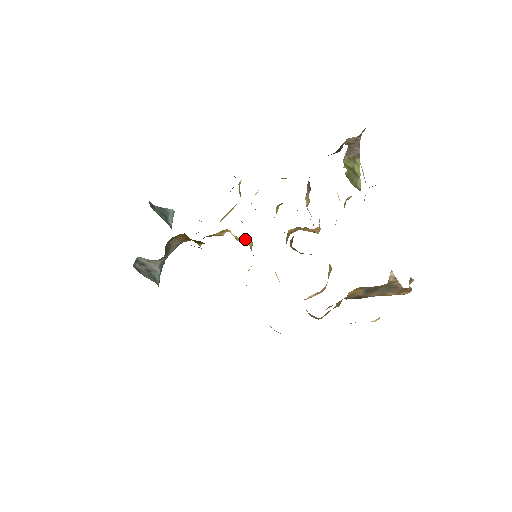
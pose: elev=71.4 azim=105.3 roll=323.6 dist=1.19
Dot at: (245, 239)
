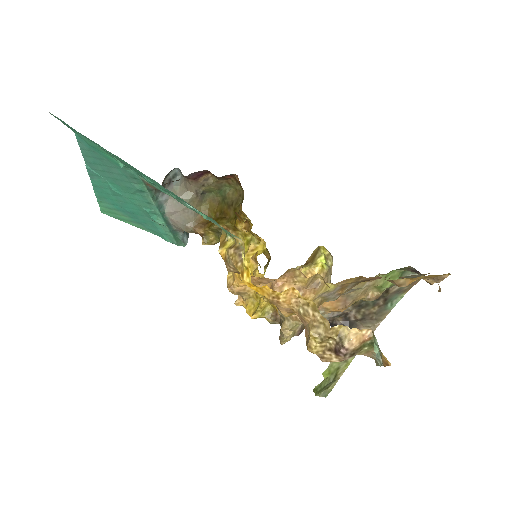
Dot at: (255, 252)
